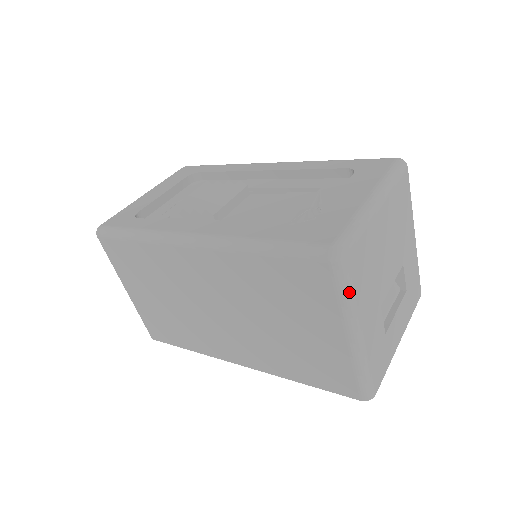
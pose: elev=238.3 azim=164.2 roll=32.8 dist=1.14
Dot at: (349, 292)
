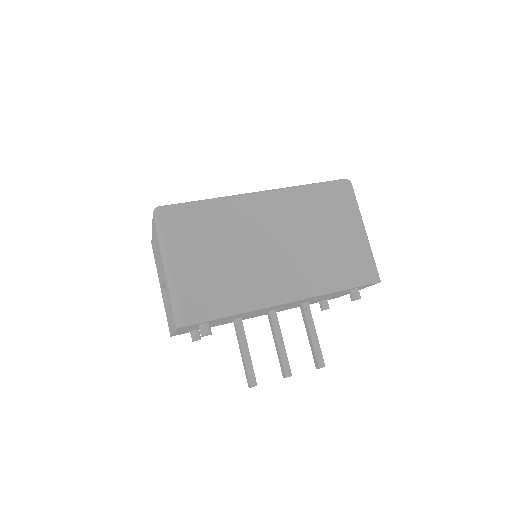
Dot at: occluded
